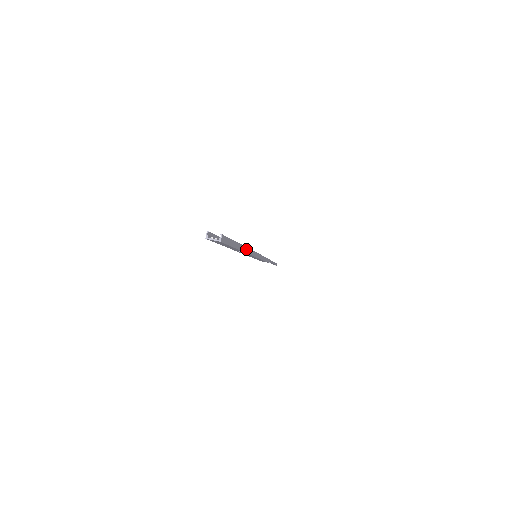
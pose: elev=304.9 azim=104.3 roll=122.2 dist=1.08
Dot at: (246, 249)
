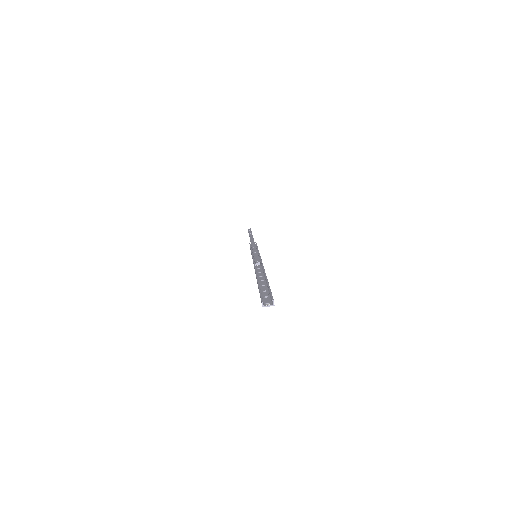
Dot at: (265, 273)
